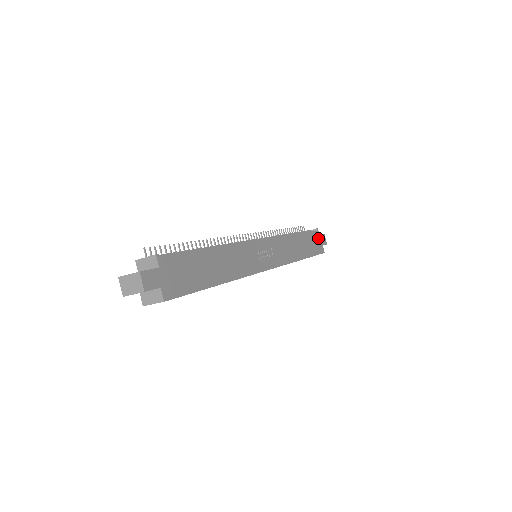
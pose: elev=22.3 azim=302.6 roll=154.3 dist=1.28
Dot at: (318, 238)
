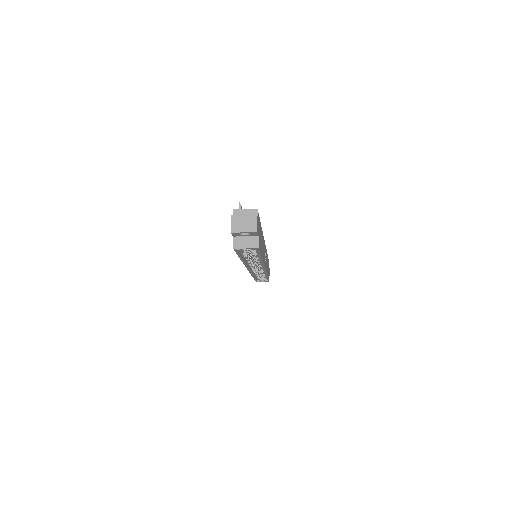
Dot at: occluded
